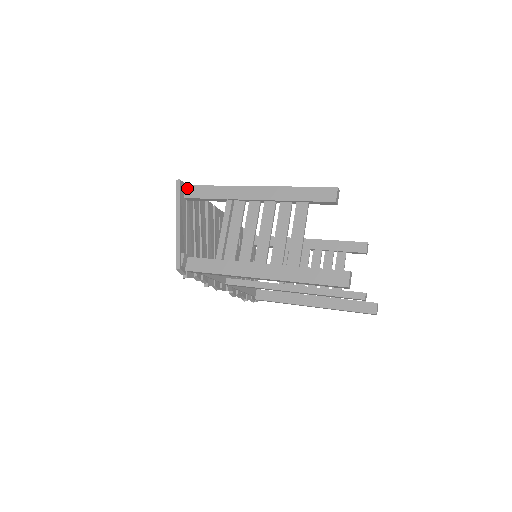
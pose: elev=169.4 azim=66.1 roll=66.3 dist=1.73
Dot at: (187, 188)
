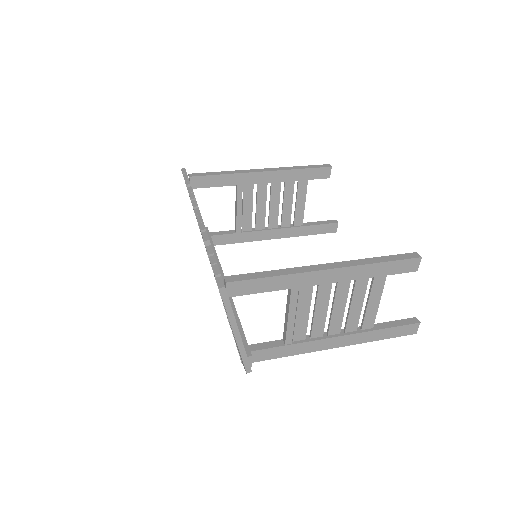
Dot at: (231, 286)
